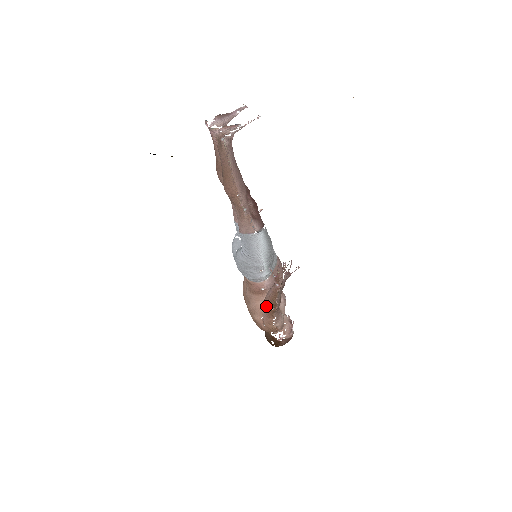
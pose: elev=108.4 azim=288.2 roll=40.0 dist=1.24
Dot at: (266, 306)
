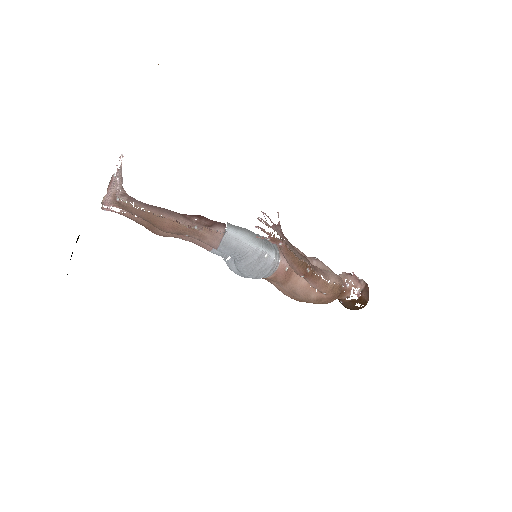
Dot at: (301, 274)
